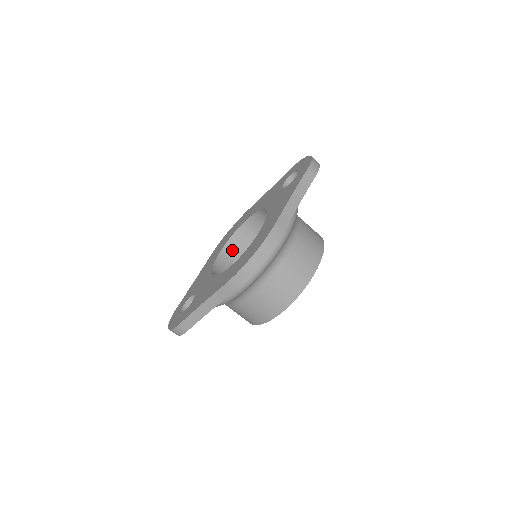
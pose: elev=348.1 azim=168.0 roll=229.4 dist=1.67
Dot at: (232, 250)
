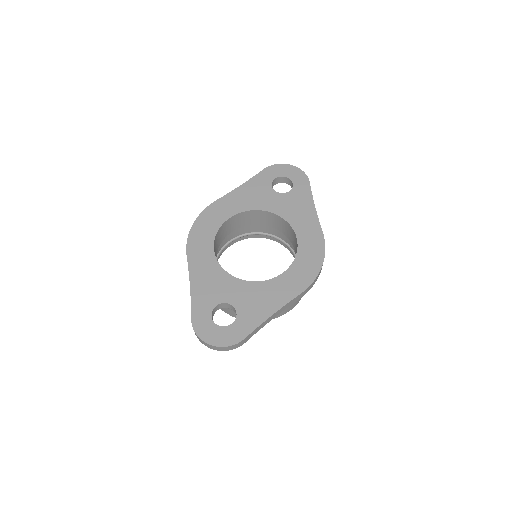
Dot at: (215, 247)
